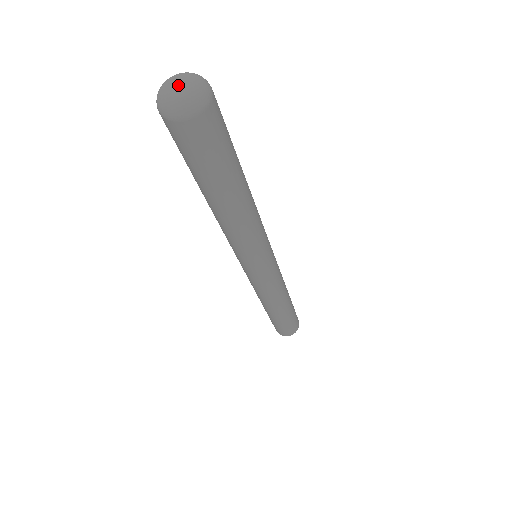
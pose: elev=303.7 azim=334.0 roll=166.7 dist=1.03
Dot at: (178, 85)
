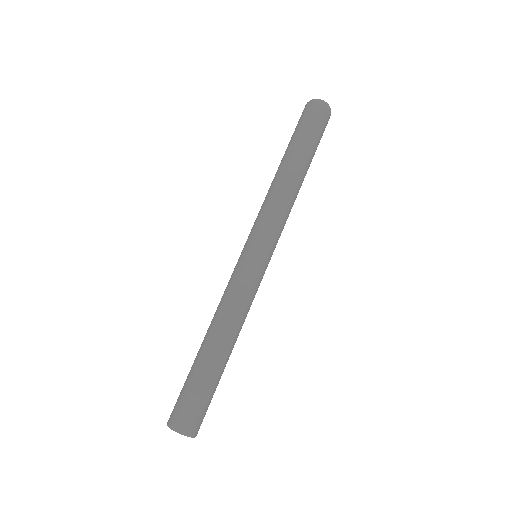
Dot at: occluded
